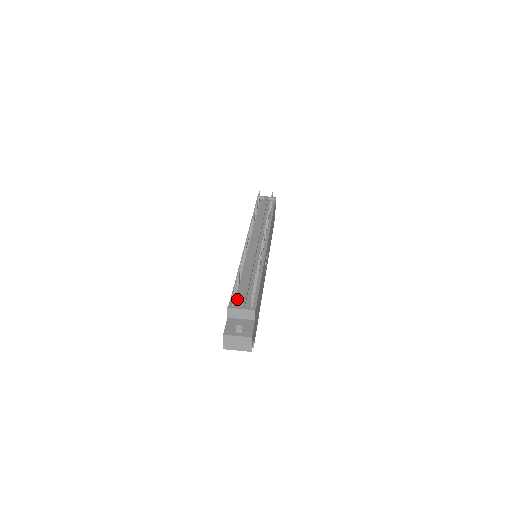
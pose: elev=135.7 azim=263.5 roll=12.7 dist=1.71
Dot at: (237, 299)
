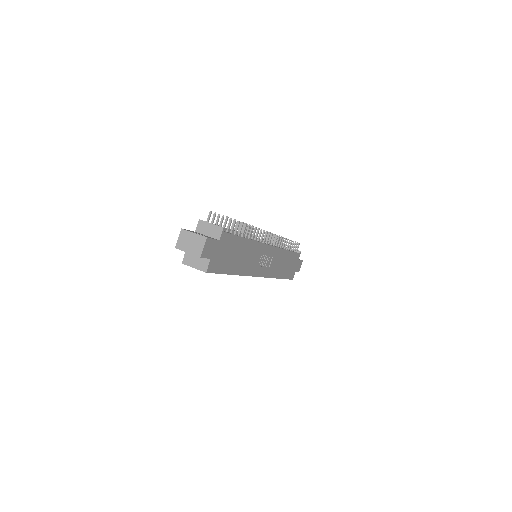
Dot at: occluded
